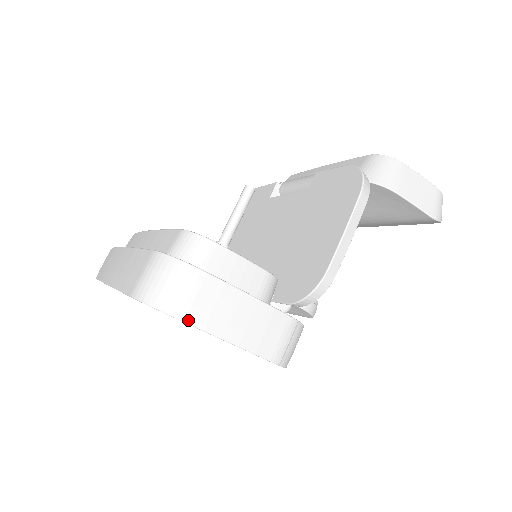
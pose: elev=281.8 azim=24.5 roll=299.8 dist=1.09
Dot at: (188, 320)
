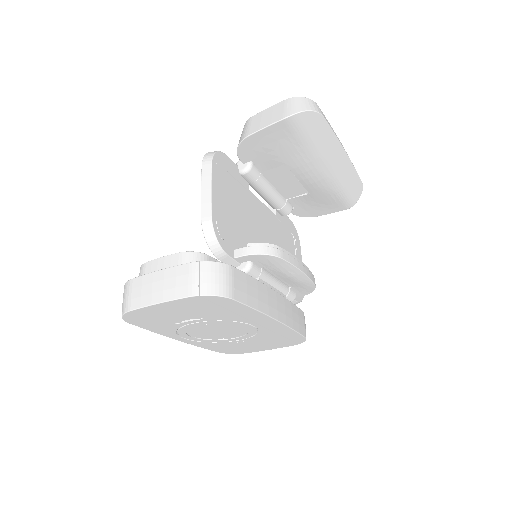
Dot at: (132, 308)
